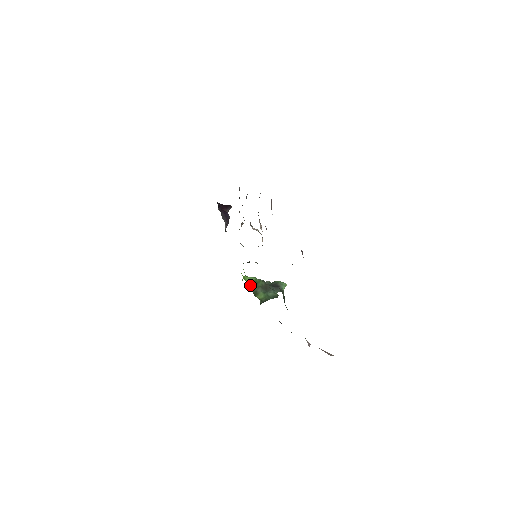
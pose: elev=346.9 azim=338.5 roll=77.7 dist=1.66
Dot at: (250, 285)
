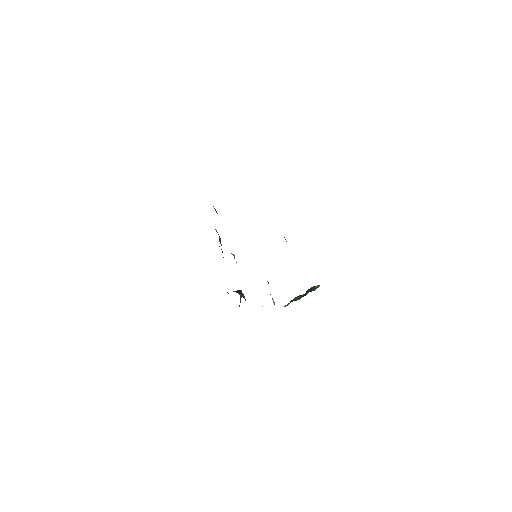
Dot at: occluded
